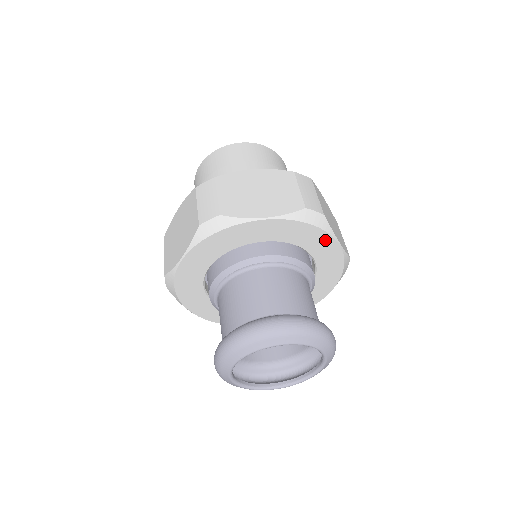
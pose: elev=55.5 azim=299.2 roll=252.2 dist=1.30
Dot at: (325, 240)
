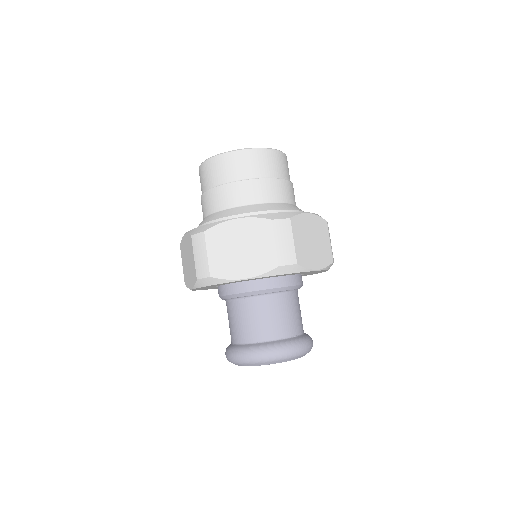
Dot at: (303, 272)
